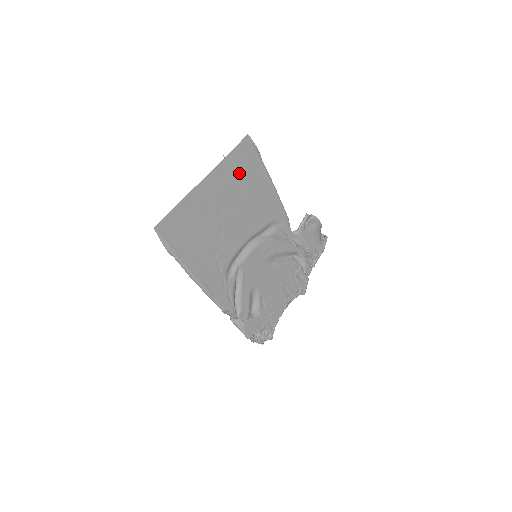
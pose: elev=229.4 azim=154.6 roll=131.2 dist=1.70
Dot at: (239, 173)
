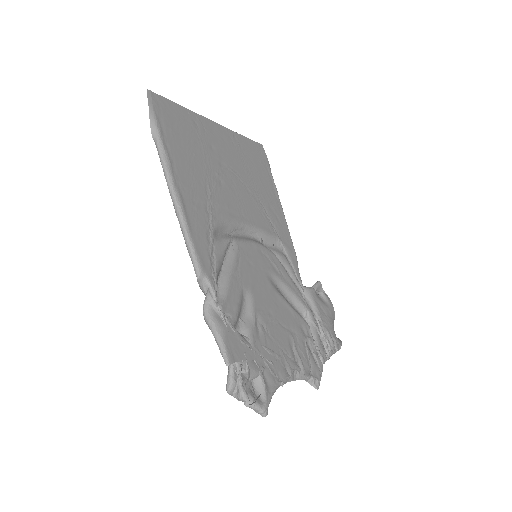
Dot at: (249, 160)
